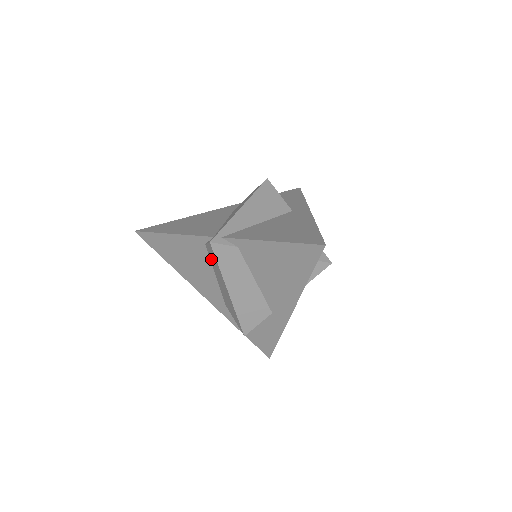
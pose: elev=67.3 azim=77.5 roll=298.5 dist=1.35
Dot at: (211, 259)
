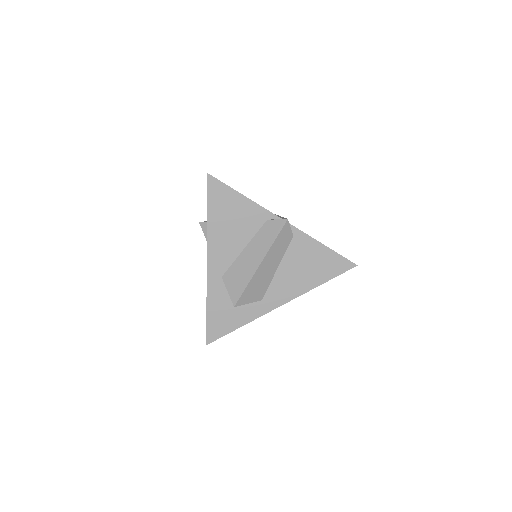
Dot at: (261, 233)
